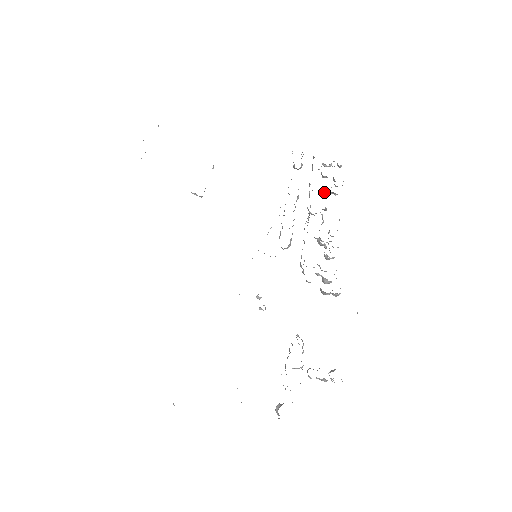
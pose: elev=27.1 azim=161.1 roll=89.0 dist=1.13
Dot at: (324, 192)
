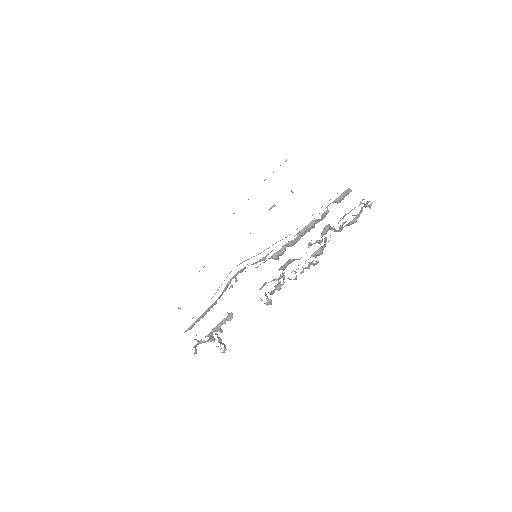
Dot at: (330, 226)
